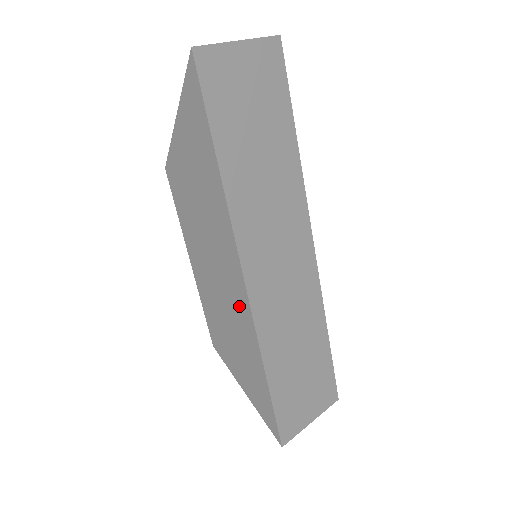
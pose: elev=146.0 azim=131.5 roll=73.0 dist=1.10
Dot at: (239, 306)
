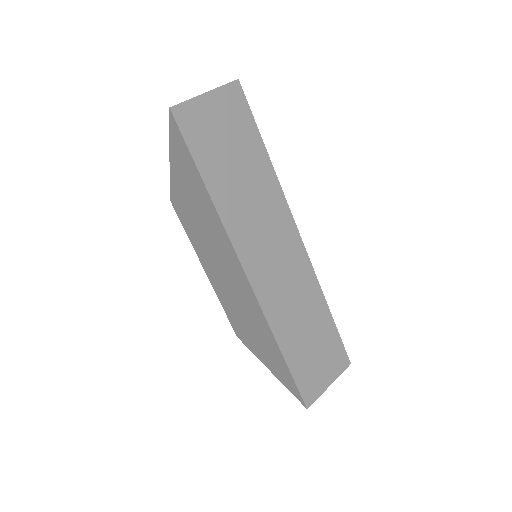
Dot at: (248, 299)
